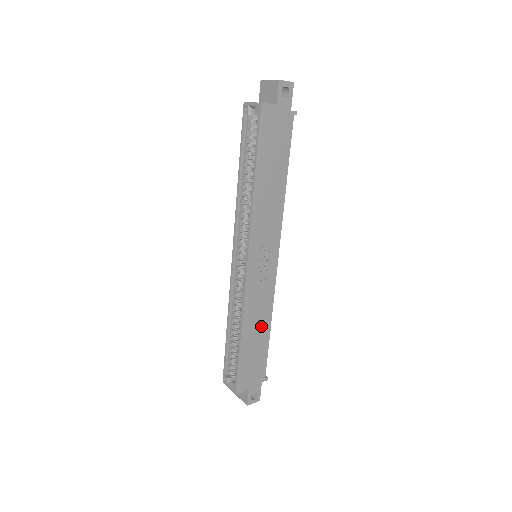
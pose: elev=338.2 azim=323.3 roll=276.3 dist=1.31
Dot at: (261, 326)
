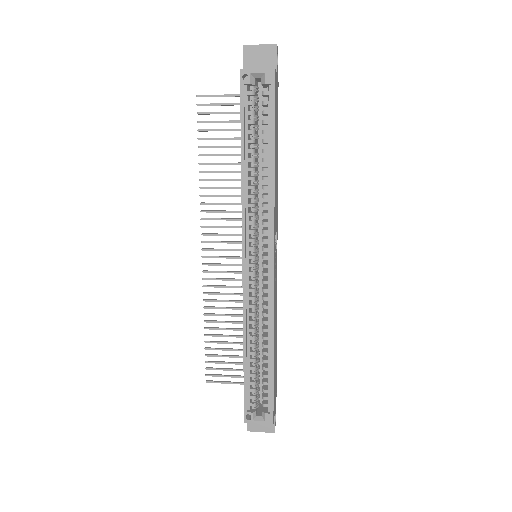
Dot at: (275, 334)
